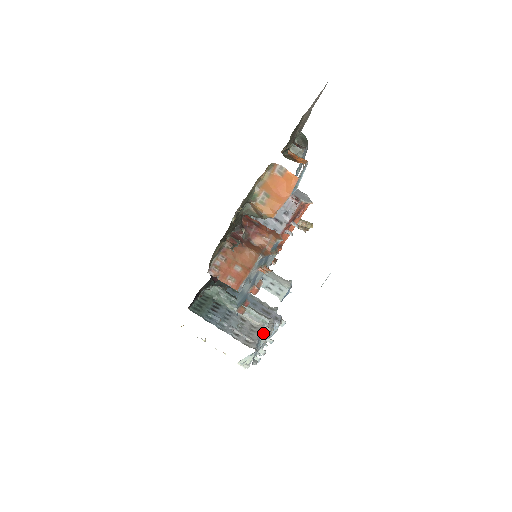
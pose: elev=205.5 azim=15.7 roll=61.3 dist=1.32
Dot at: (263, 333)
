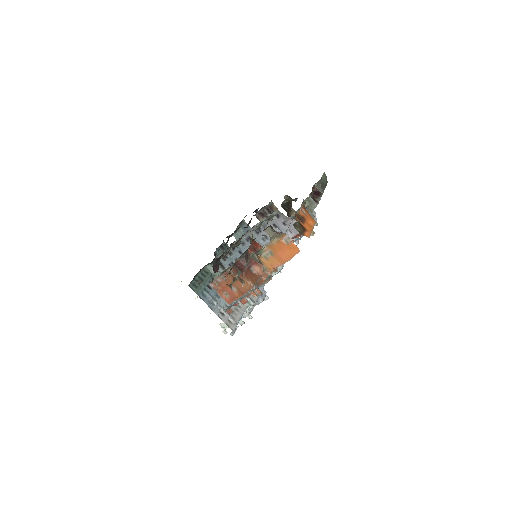
Dot at: (245, 311)
